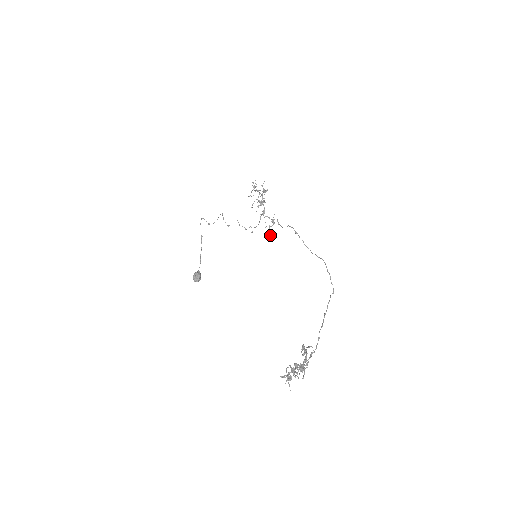
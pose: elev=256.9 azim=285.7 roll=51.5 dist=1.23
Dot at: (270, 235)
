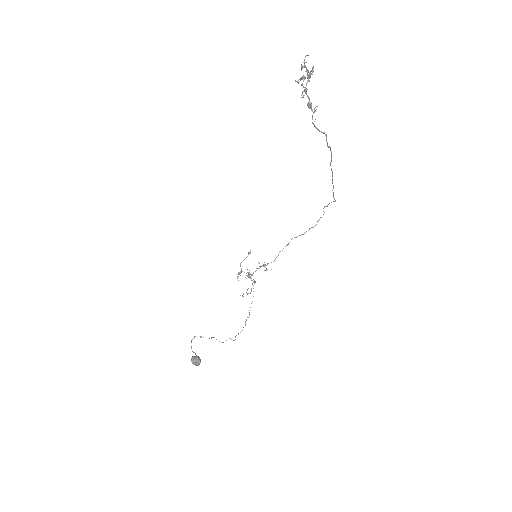
Dot at: (265, 270)
